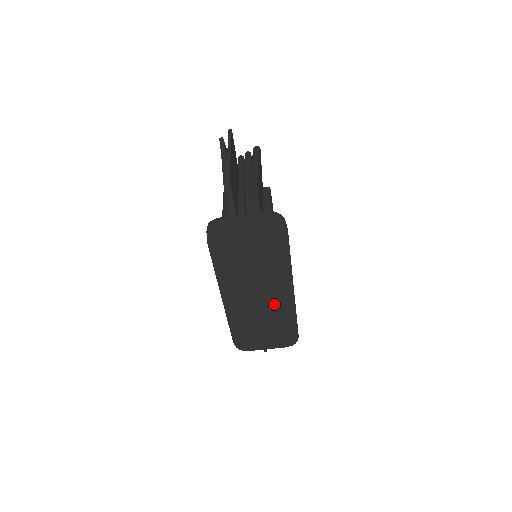
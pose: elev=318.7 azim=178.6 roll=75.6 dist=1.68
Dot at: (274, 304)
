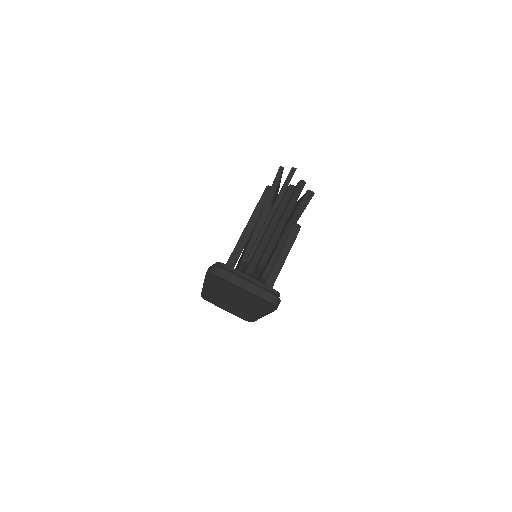
Dot at: (243, 310)
